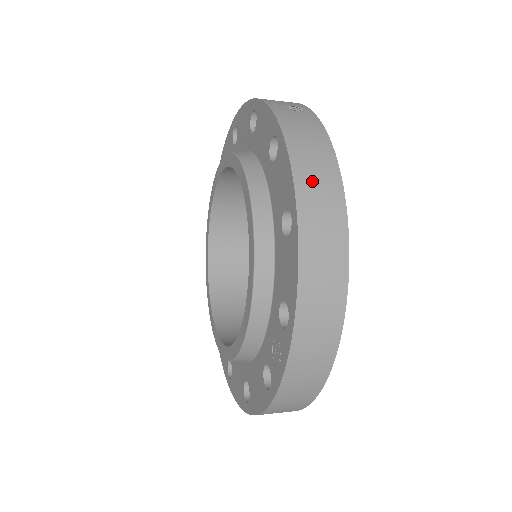
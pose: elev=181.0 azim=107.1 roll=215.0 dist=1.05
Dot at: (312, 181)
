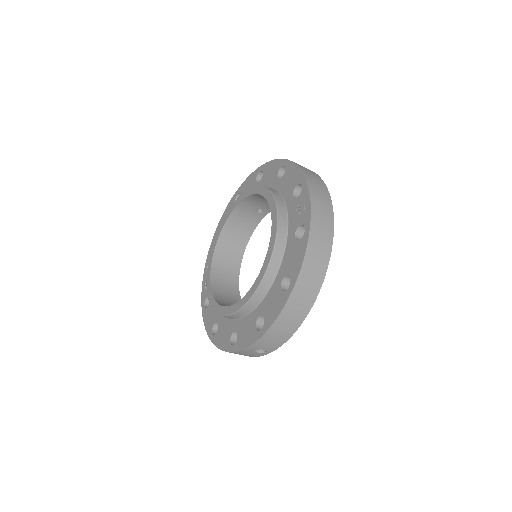
Dot at: occluded
